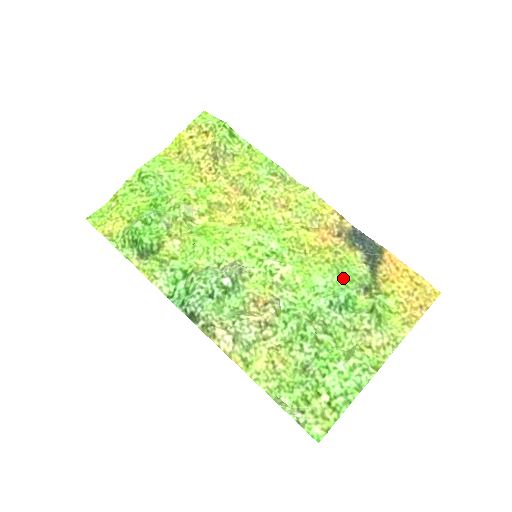
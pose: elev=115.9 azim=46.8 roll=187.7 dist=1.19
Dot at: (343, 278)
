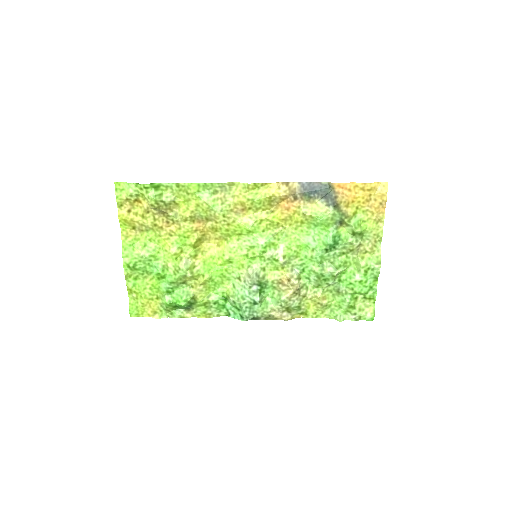
Dot at: (321, 227)
